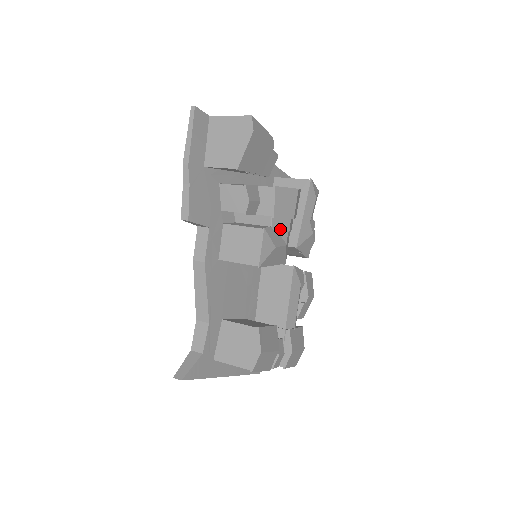
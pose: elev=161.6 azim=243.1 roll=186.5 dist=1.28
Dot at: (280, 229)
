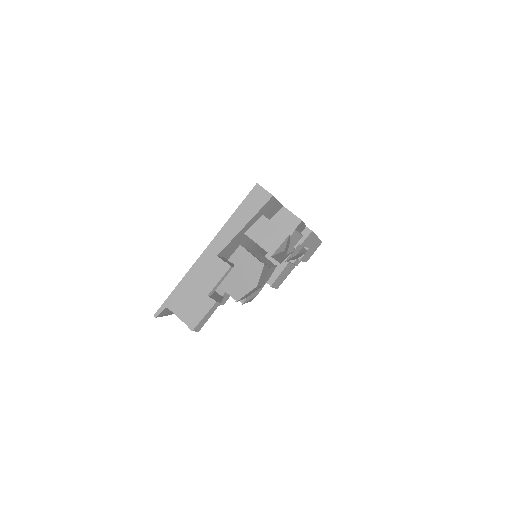
Dot at: occluded
